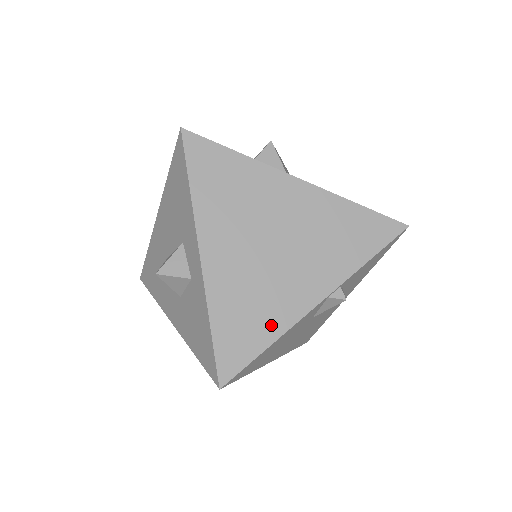
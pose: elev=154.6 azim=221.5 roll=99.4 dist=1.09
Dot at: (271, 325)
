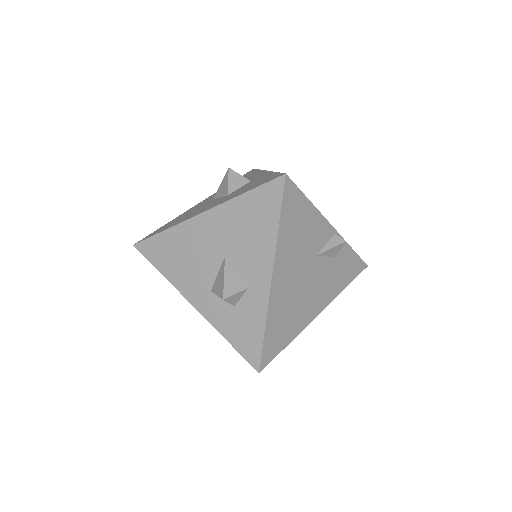
Dot at: occluded
